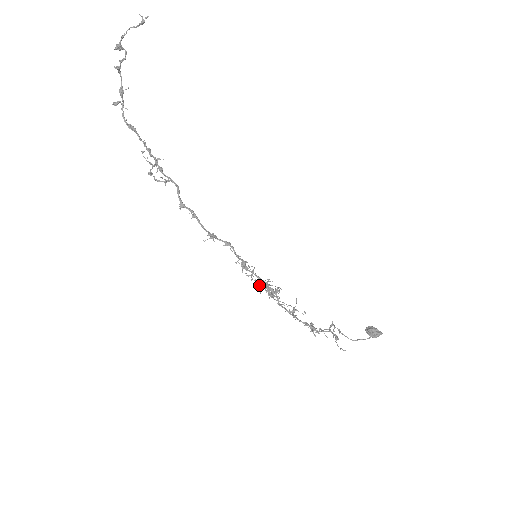
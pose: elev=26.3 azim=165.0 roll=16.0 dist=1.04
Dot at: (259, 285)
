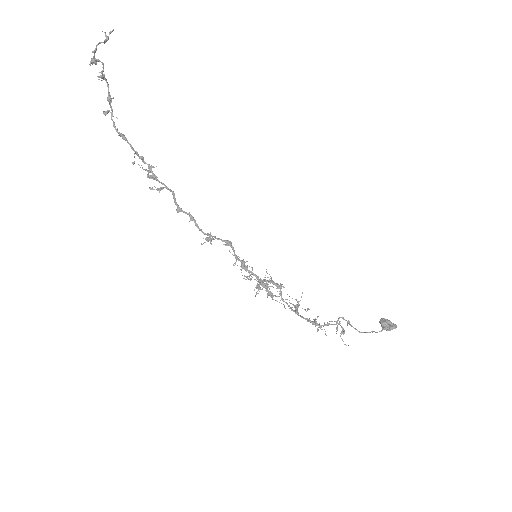
Dot at: occluded
